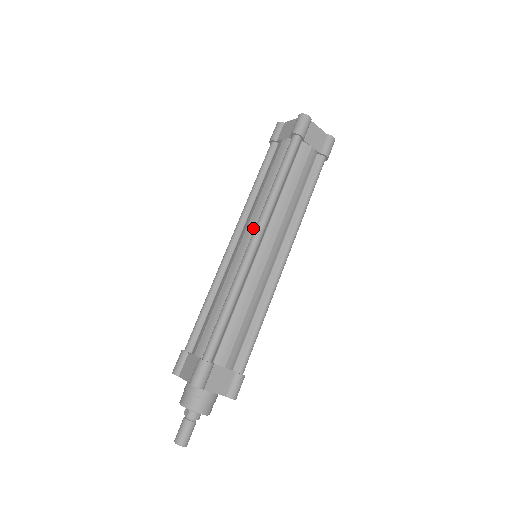
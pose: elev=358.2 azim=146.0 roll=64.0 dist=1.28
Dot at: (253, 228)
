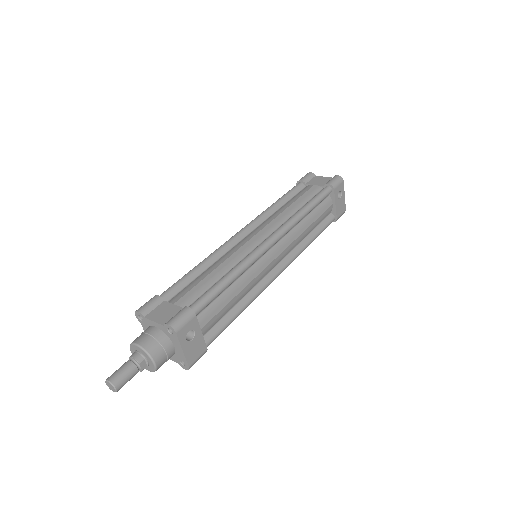
Dot at: occluded
